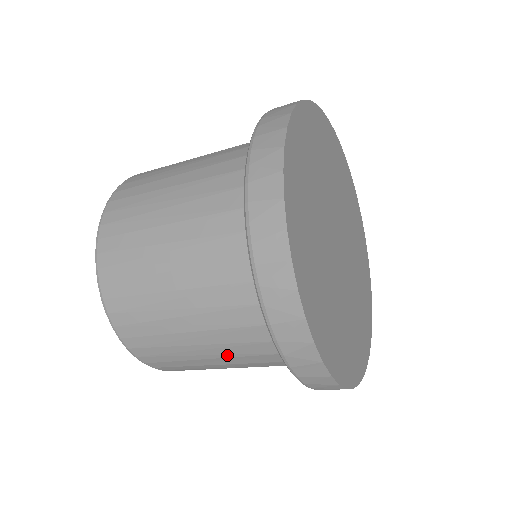
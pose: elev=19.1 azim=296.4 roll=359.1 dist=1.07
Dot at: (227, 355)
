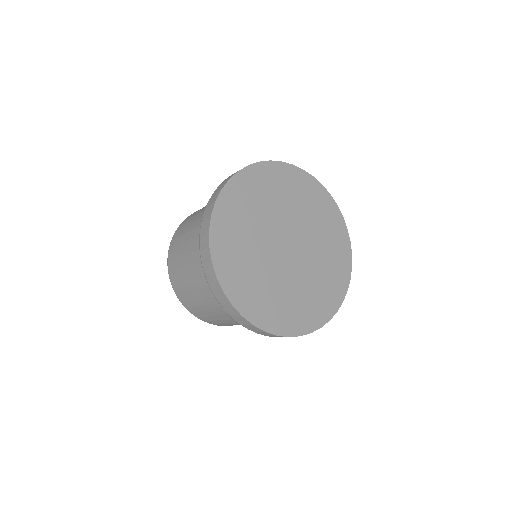
Dot at: occluded
